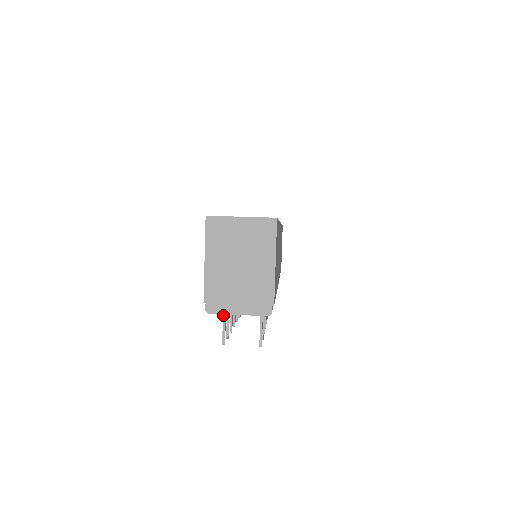
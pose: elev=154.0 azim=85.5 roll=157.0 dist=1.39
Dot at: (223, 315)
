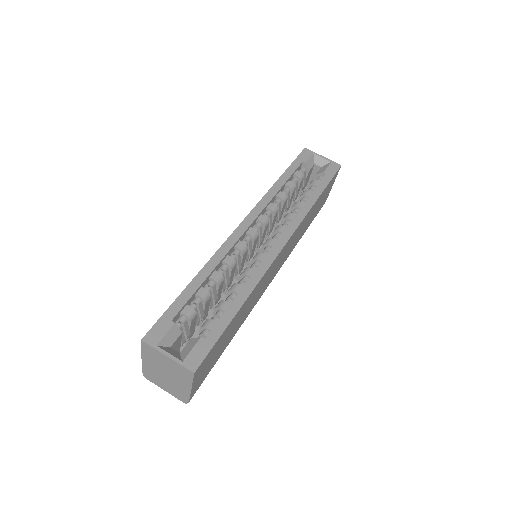
Dot at: occluded
